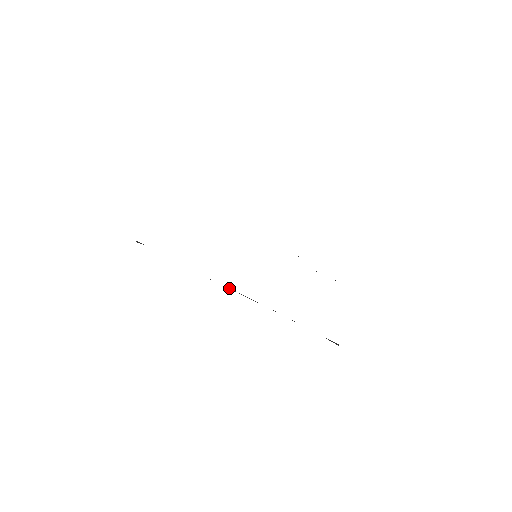
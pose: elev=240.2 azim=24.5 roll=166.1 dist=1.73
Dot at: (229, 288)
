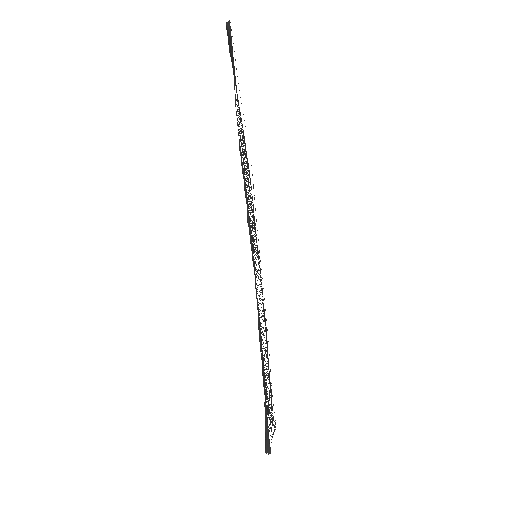
Dot at: (245, 187)
